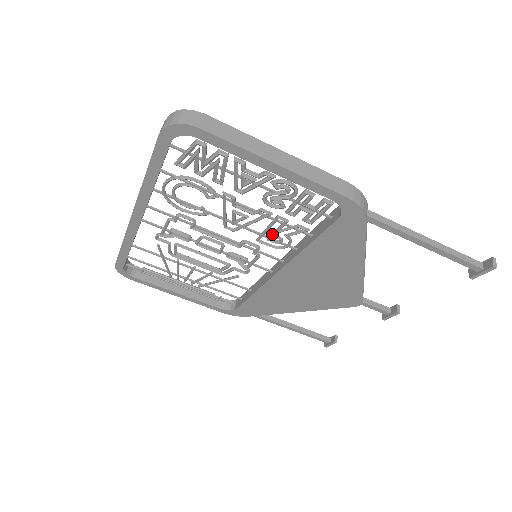
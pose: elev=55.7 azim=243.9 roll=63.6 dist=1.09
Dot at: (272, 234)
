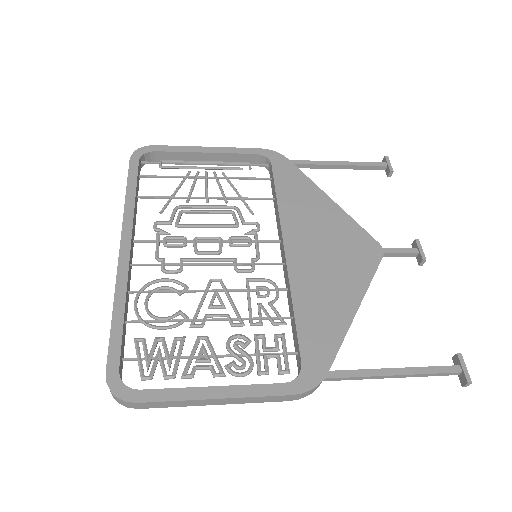
Dot at: occluded
